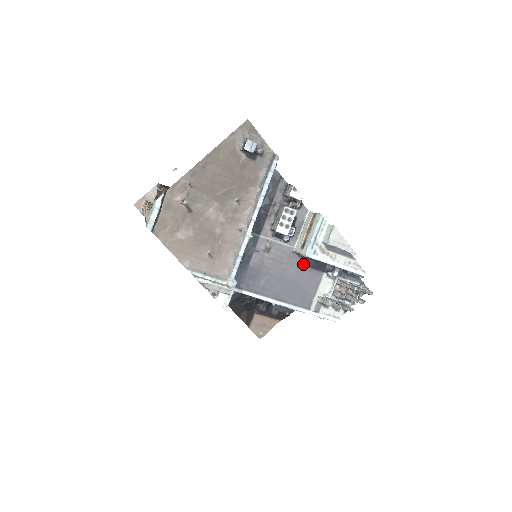
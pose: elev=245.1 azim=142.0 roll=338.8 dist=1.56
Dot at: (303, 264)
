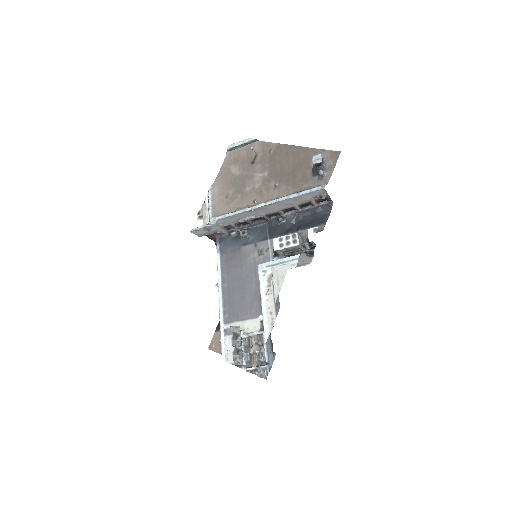
Dot at: occluded
